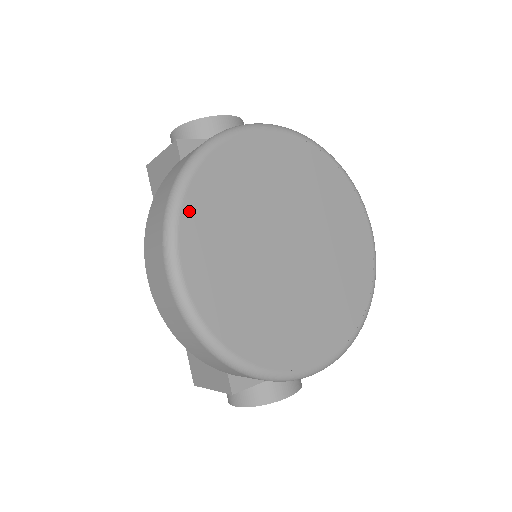
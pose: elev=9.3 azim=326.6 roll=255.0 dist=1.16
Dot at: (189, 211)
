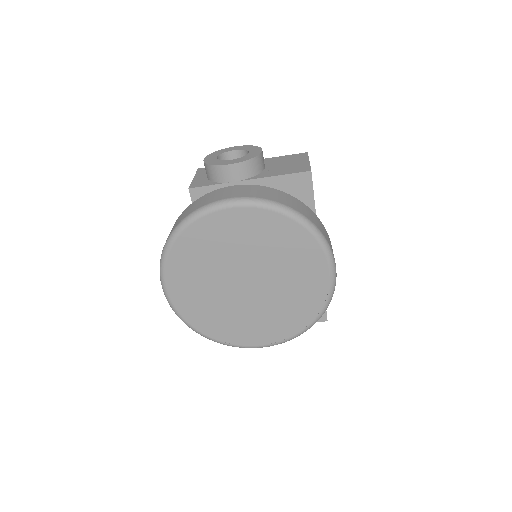
Dot at: (172, 263)
